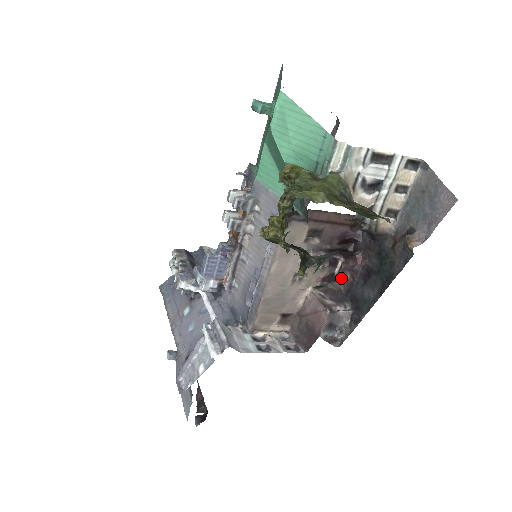
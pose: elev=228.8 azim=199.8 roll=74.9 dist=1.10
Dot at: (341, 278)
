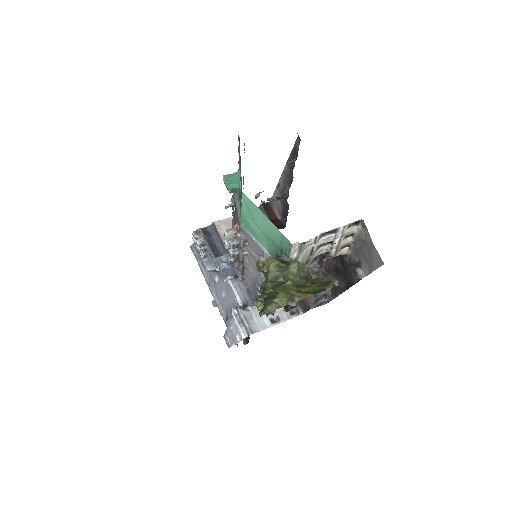
Dot at: occluded
